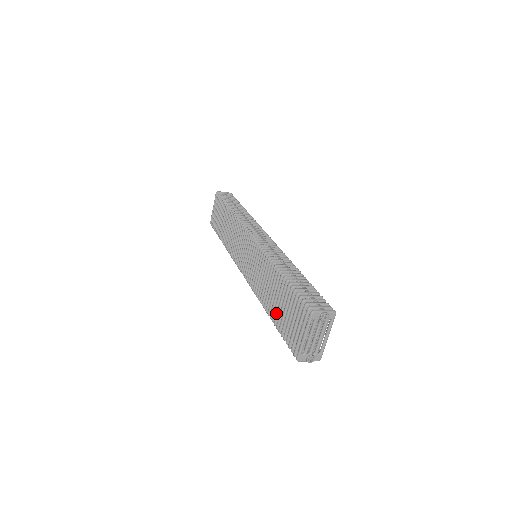
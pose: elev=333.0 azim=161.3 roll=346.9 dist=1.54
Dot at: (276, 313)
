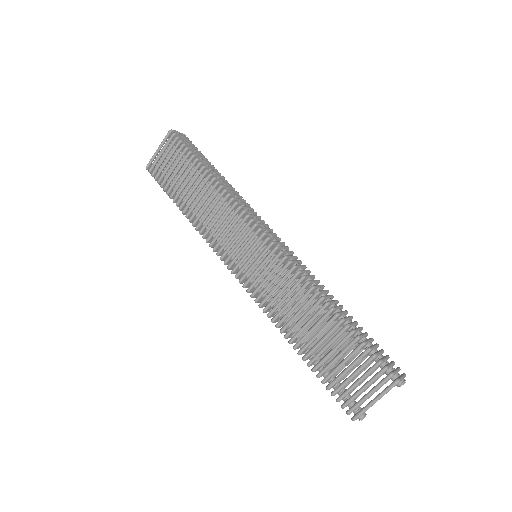
Dot at: (312, 352)
